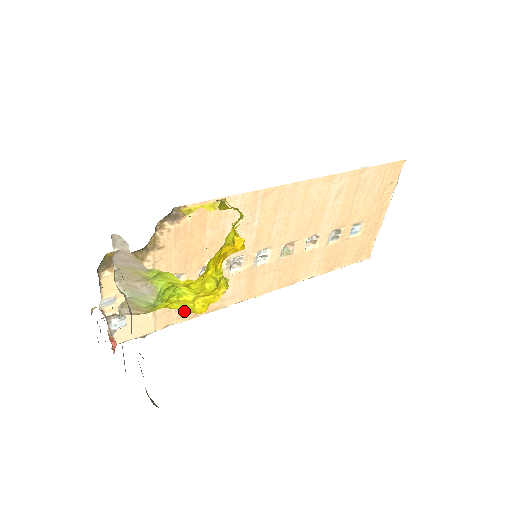
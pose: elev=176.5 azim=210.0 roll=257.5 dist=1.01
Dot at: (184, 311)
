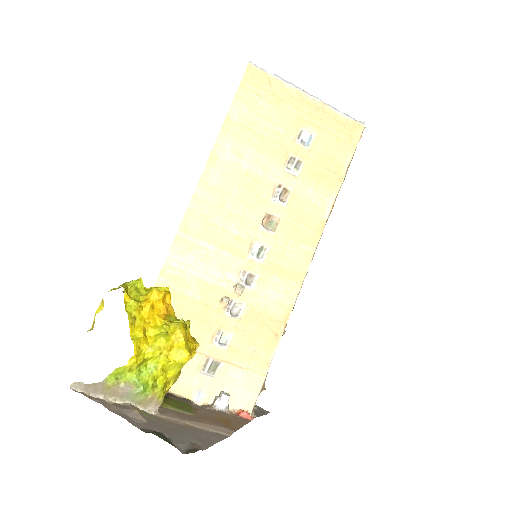
Dot at: (264, 344)
